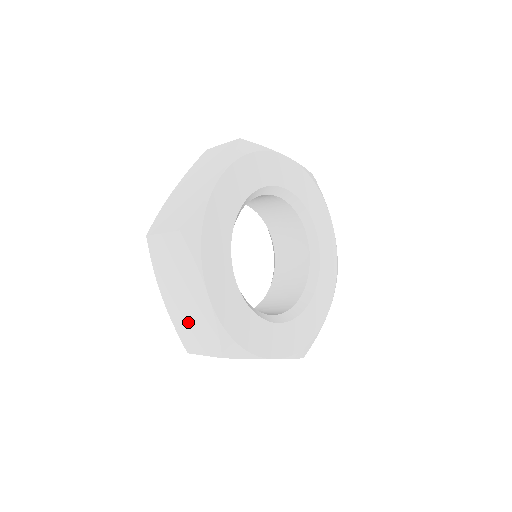
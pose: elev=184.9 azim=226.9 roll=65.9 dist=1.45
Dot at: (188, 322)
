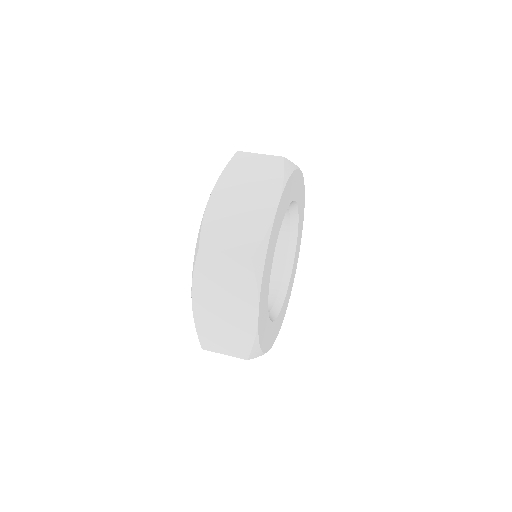
Dot at: (218, 327)
